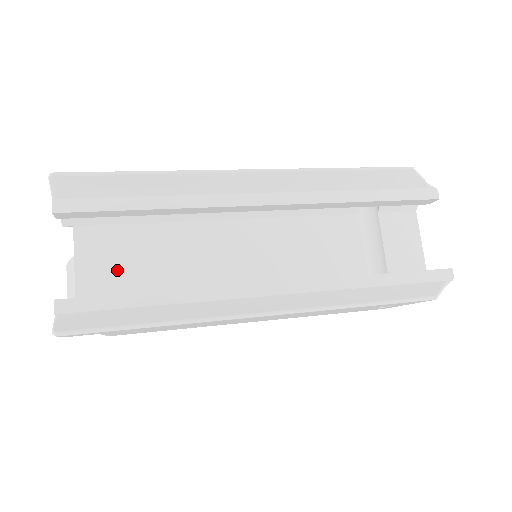
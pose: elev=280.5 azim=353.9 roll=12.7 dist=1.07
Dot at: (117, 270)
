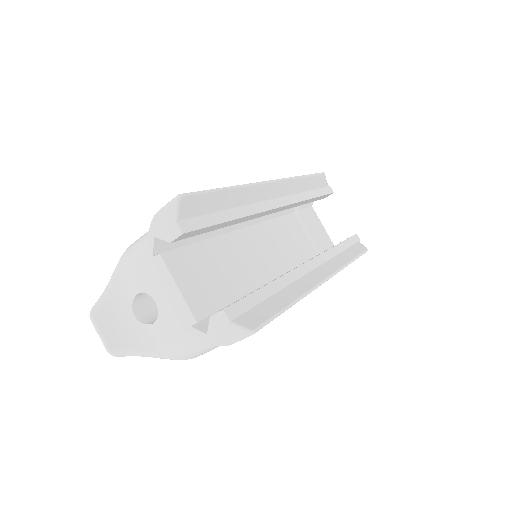
Dot at: (206, 285)
